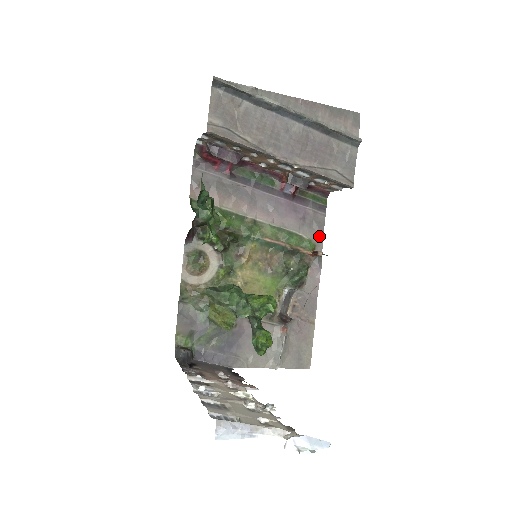
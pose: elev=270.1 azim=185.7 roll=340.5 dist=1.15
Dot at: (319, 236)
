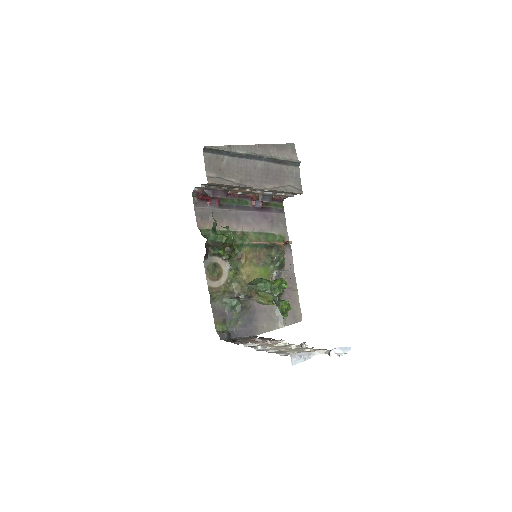
Dot at: (284, 230)
